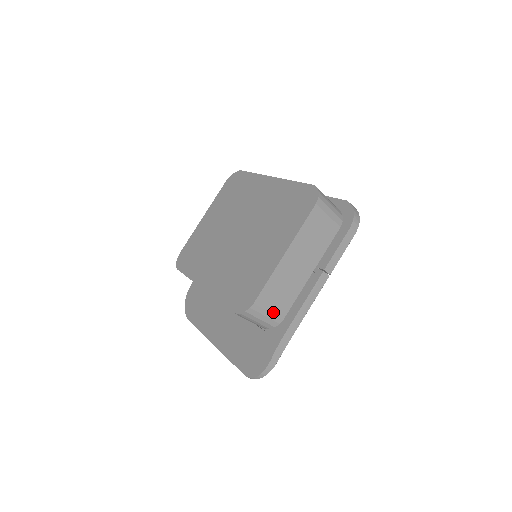
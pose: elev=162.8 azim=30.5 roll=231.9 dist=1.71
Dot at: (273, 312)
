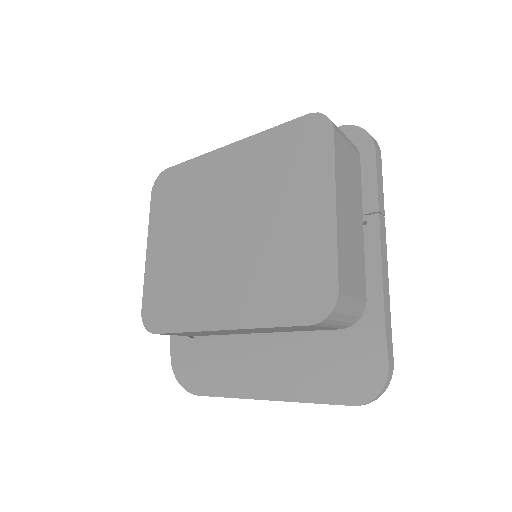
Dot at: (356, 296)
